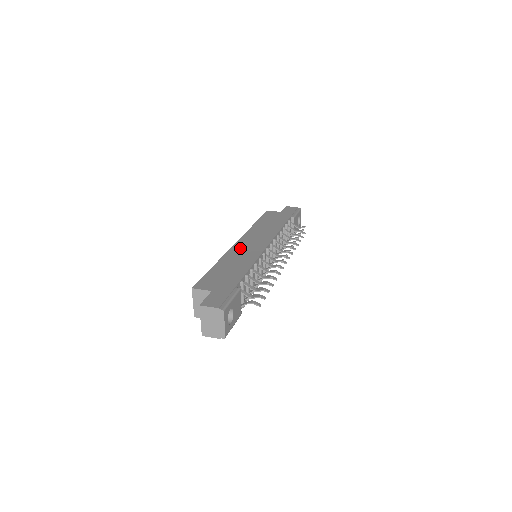
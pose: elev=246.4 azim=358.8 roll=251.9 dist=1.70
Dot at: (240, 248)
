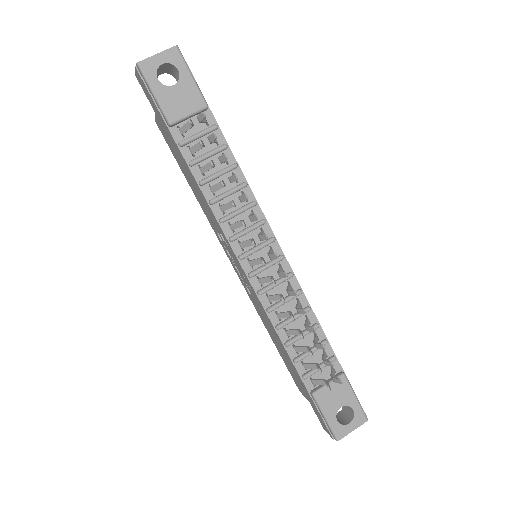
Dot at: occluded
